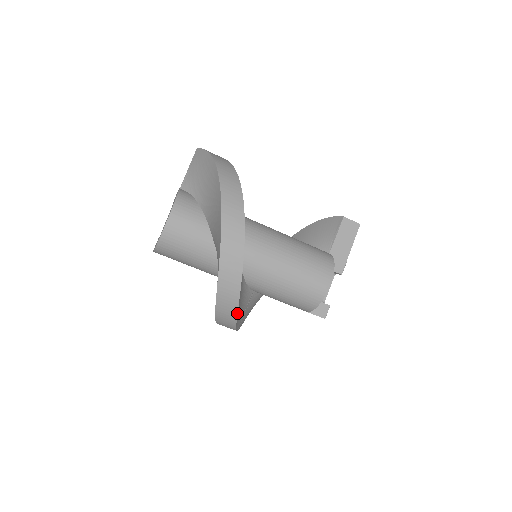
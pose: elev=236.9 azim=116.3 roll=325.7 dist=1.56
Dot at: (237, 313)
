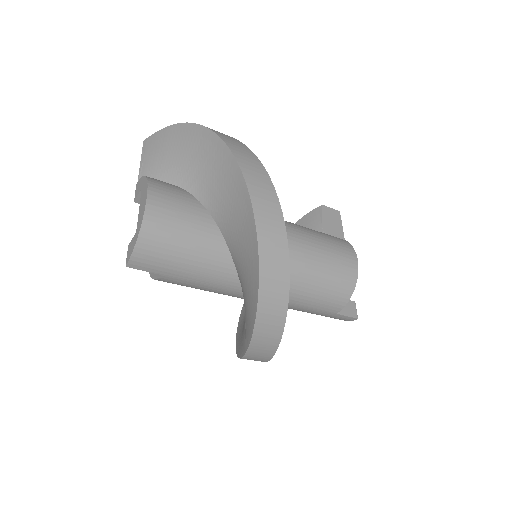
Dot at: (288, 295)
